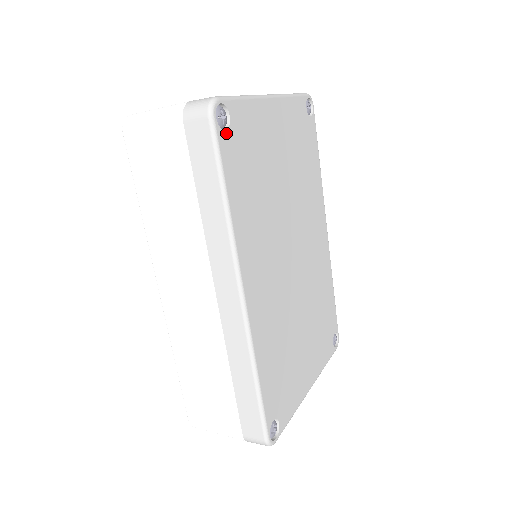
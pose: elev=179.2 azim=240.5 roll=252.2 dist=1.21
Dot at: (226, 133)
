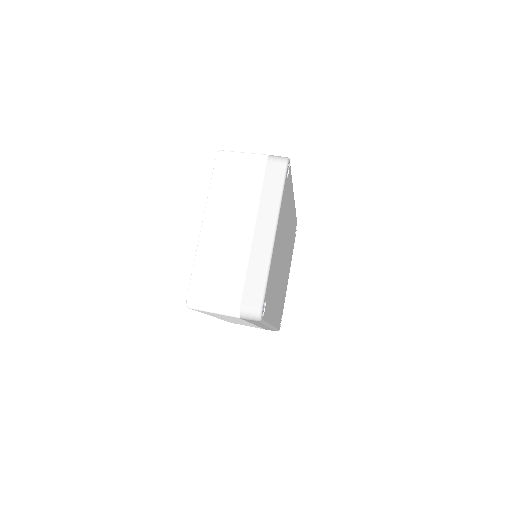
Dot at: (265, 309)
